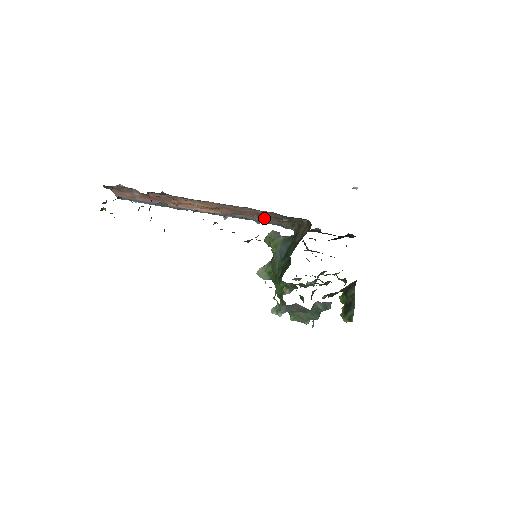
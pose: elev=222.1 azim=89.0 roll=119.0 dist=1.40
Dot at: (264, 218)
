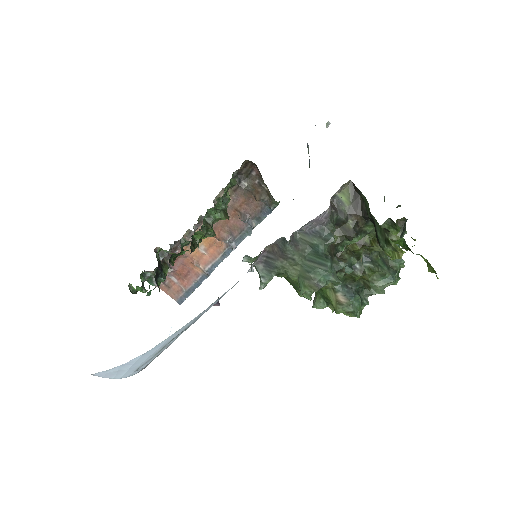
Dot at: (246, 212)
